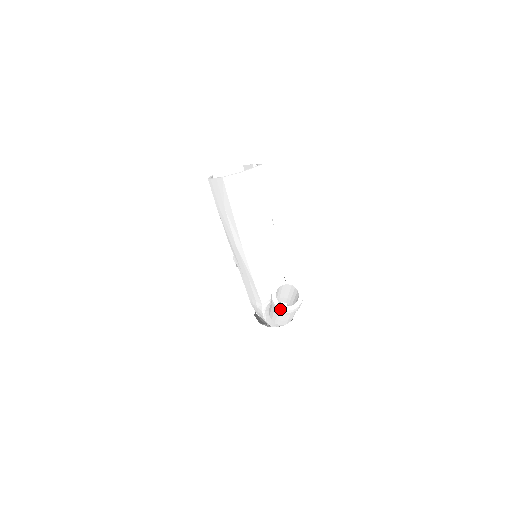
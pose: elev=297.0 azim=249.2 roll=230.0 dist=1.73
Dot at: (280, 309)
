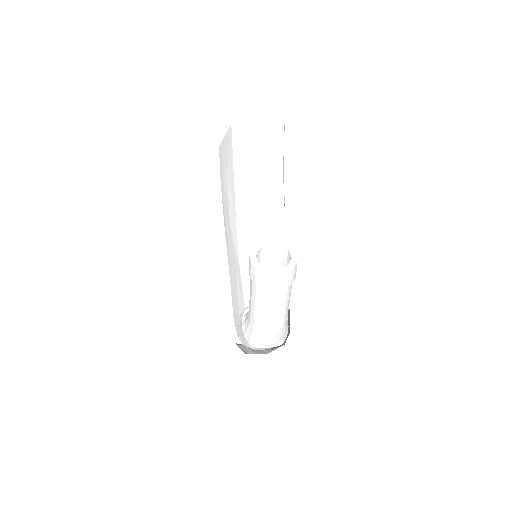
Dot at: (257, 270)
